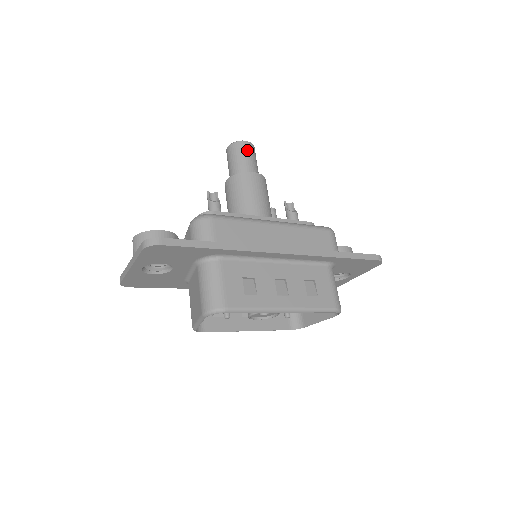
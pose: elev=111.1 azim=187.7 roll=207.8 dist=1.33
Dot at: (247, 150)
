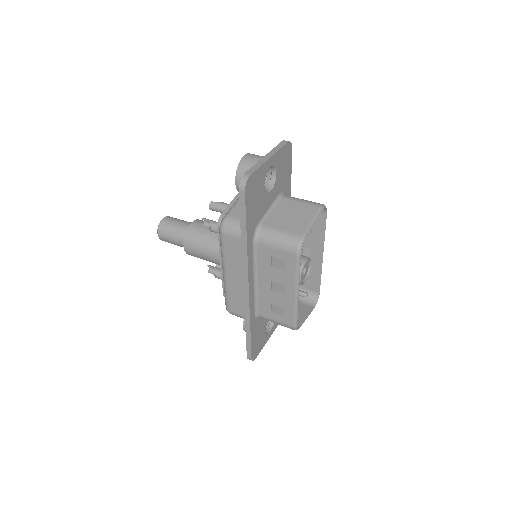
Dot at: occluded
